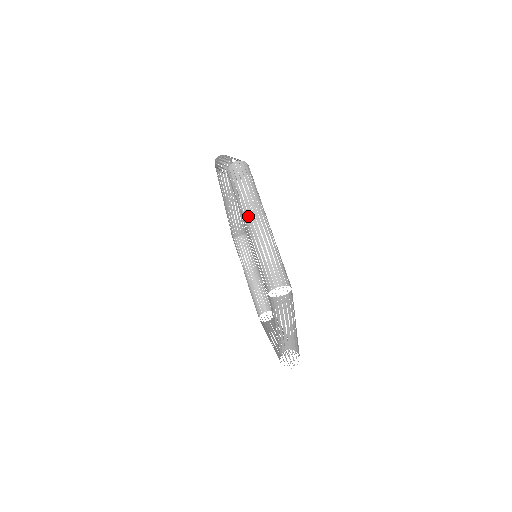
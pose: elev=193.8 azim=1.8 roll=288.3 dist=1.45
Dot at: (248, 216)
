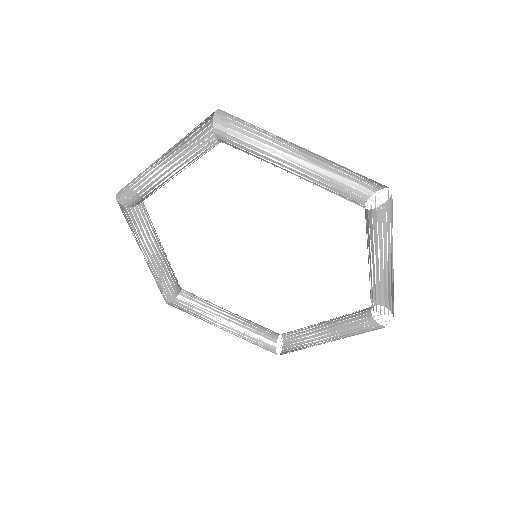
Dot at: (150, 169)
